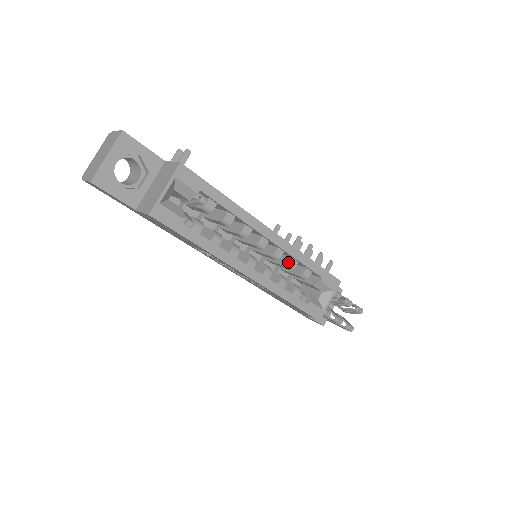
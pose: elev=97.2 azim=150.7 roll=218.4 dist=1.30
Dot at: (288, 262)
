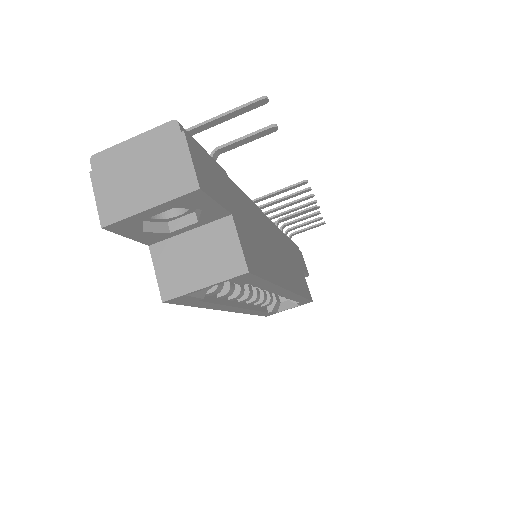
Dot at: occluded
